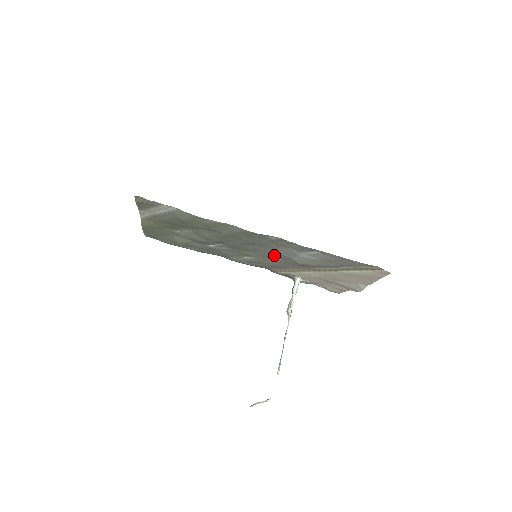
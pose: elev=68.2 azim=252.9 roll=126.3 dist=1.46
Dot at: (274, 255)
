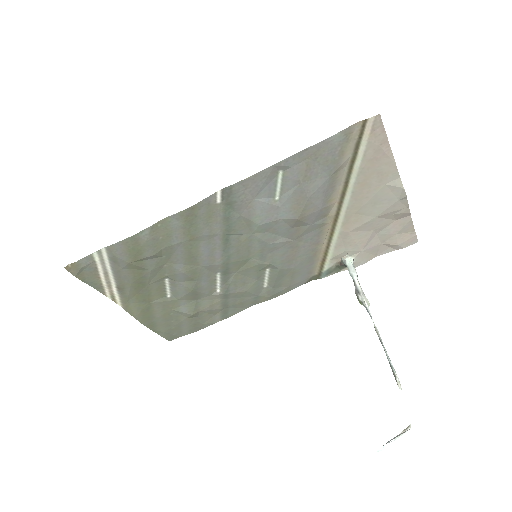
Dot at: (268, 236)
